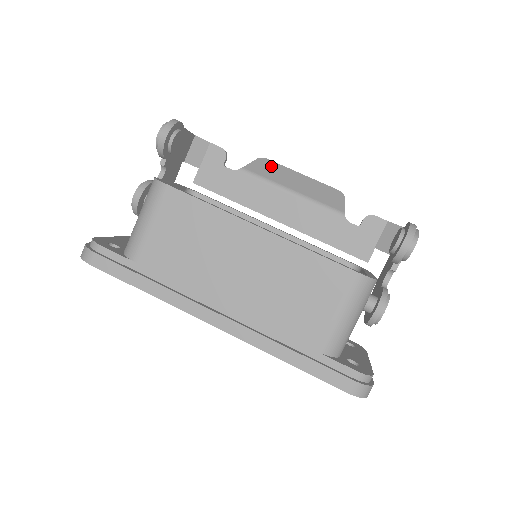
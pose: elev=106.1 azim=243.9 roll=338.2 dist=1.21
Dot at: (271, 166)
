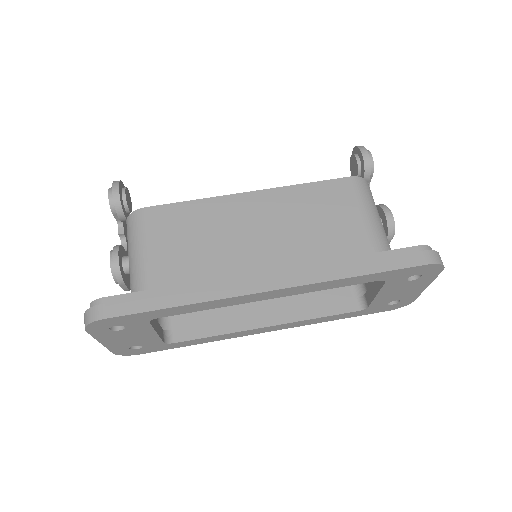
Dot at: occluded
